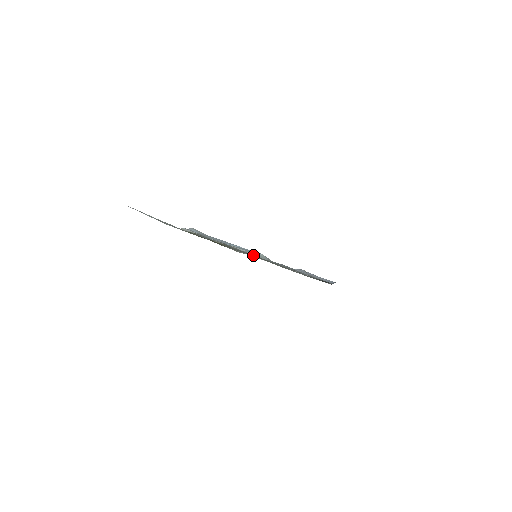
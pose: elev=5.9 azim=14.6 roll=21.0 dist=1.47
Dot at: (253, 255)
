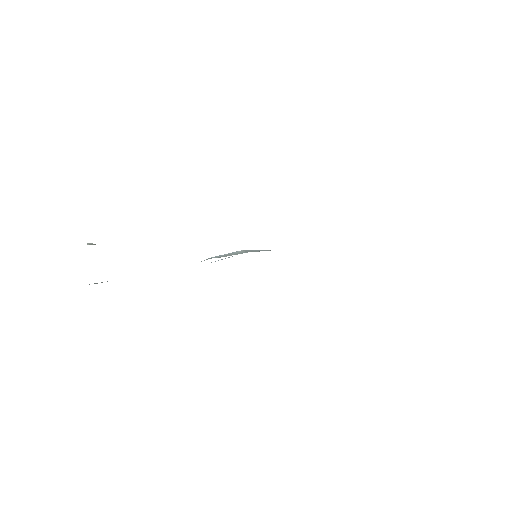
Dot at: occluded
